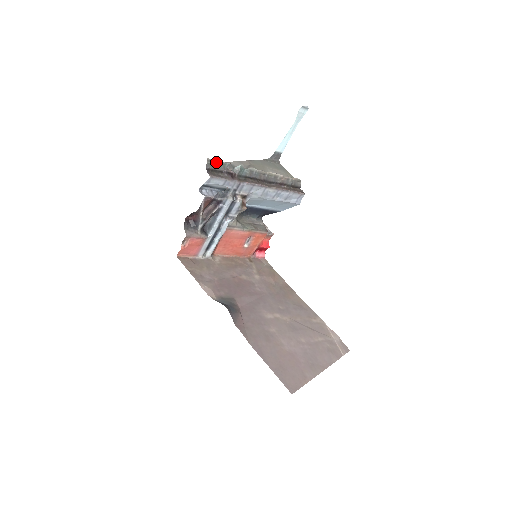
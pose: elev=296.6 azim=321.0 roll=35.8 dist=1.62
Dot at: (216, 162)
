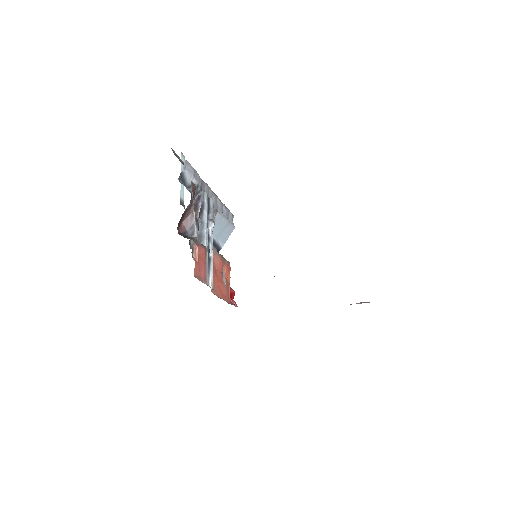
Dot at: (176, 154)
